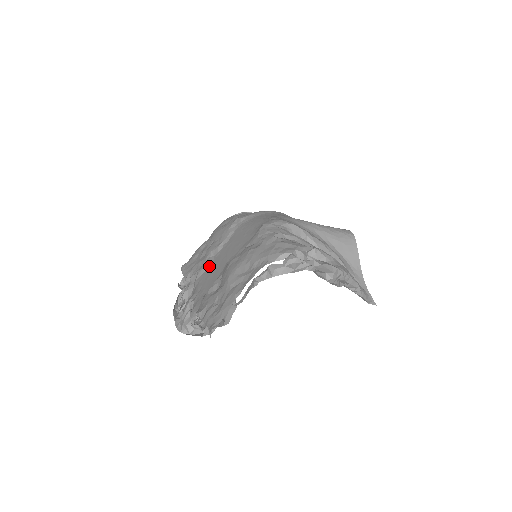
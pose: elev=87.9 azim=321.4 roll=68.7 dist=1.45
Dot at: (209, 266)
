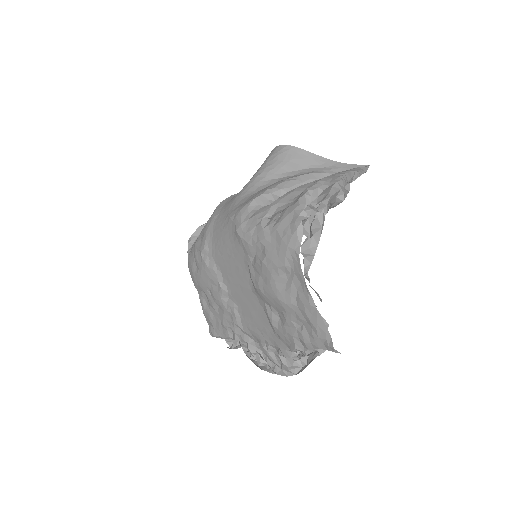
Dot at: (238, 309)
